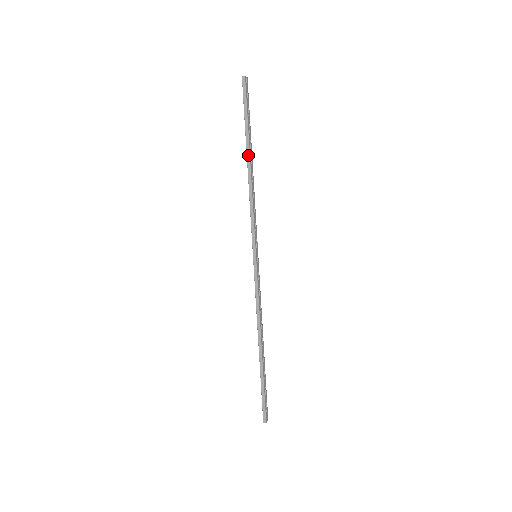
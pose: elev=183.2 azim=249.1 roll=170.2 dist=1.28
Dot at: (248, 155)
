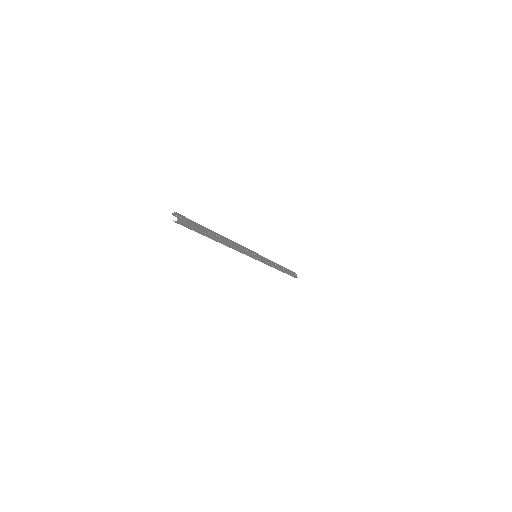
Dot at: (281, 266)
